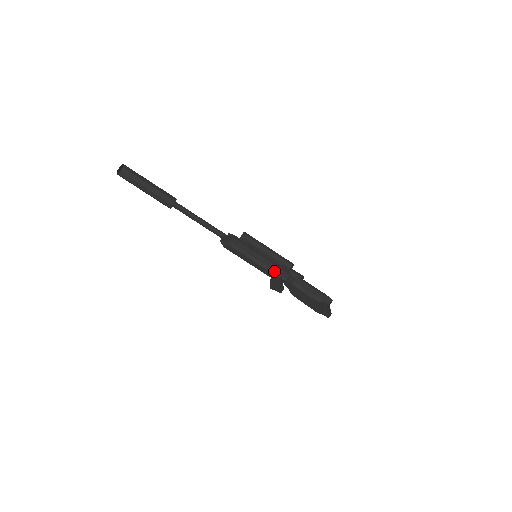
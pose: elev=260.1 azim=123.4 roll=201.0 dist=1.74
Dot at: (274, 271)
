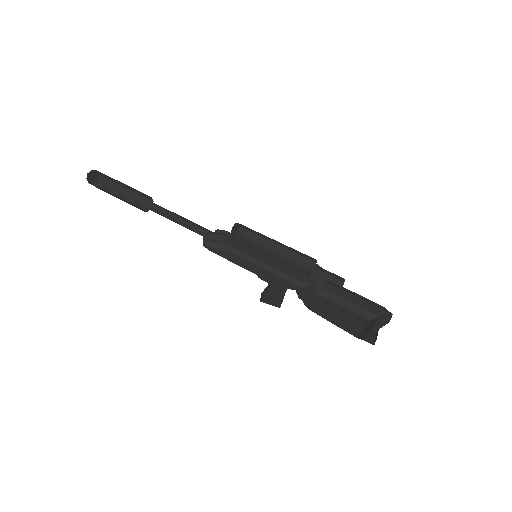
Dot at: (287, 275)
